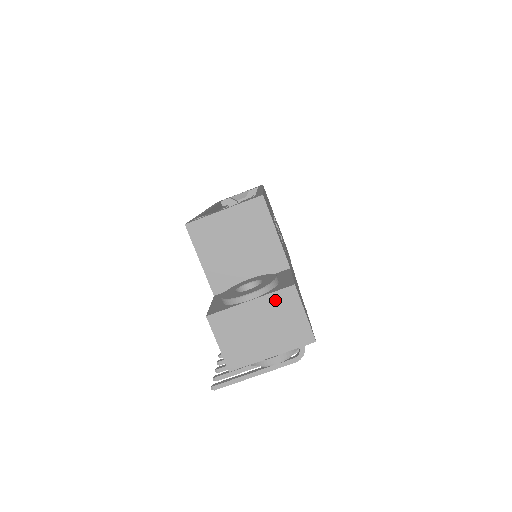
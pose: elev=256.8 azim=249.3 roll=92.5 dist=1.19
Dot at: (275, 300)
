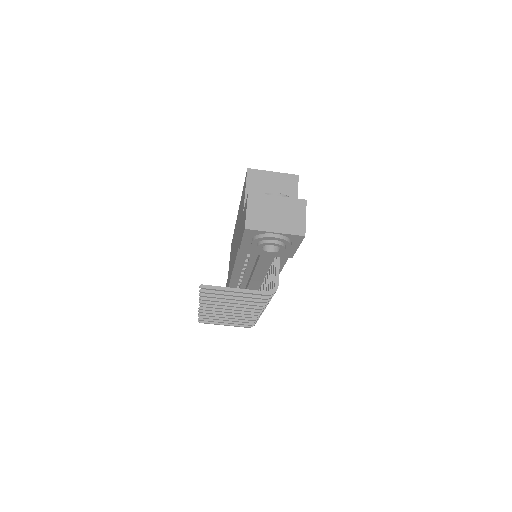
Dot at: (292, 202)
